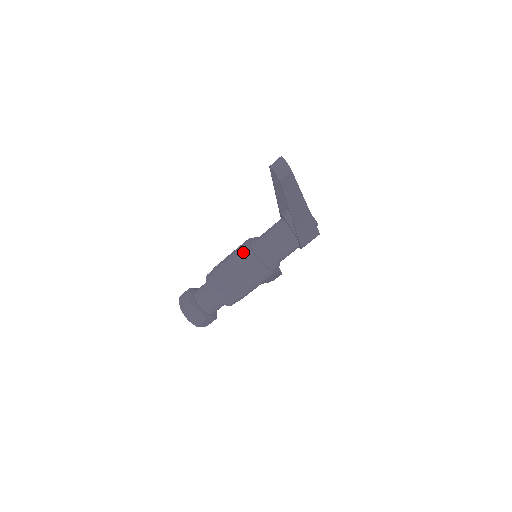
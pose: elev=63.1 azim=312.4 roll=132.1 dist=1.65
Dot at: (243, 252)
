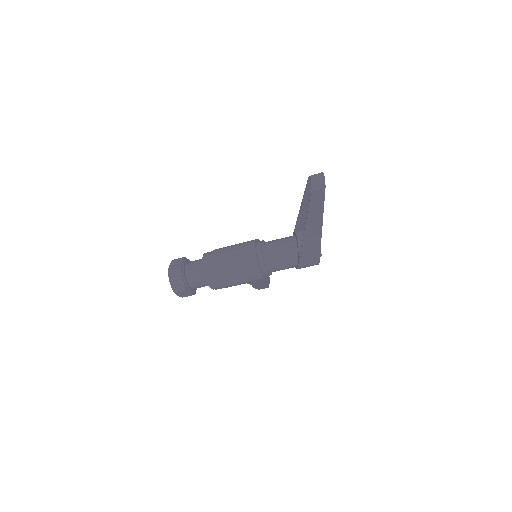
Dot at: (247, 247)
